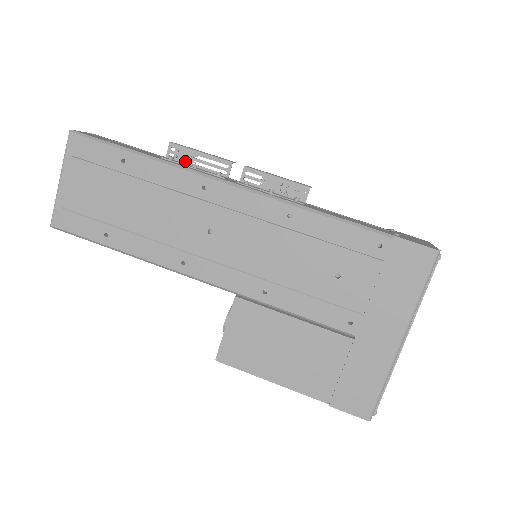
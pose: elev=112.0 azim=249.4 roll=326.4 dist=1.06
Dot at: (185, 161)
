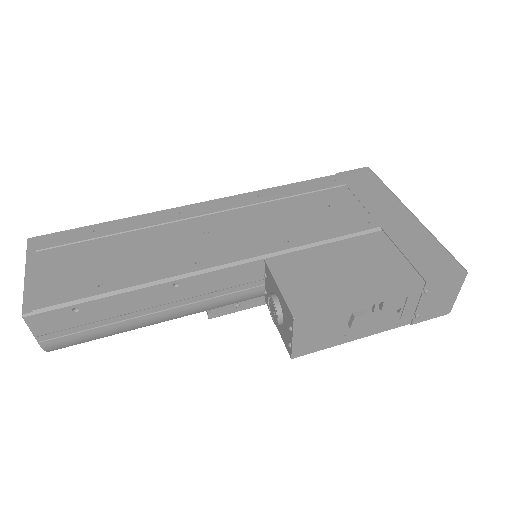
Dot at: occluded
